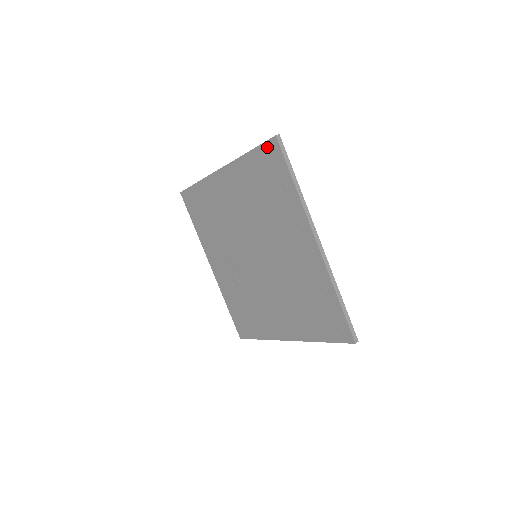
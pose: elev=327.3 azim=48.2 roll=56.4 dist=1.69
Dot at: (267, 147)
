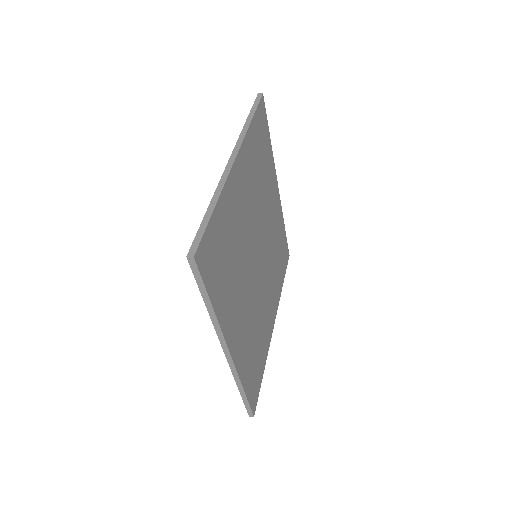
Dot at: occluded
